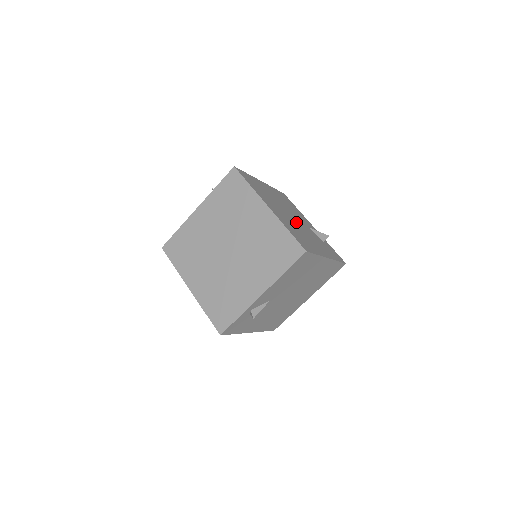
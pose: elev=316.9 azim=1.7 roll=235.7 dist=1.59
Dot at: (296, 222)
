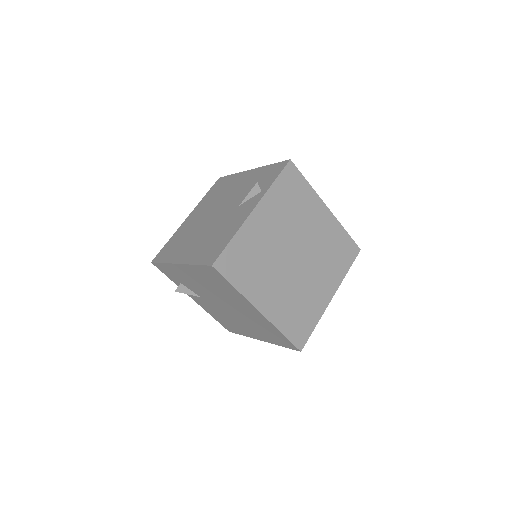
Dot at: occluded
